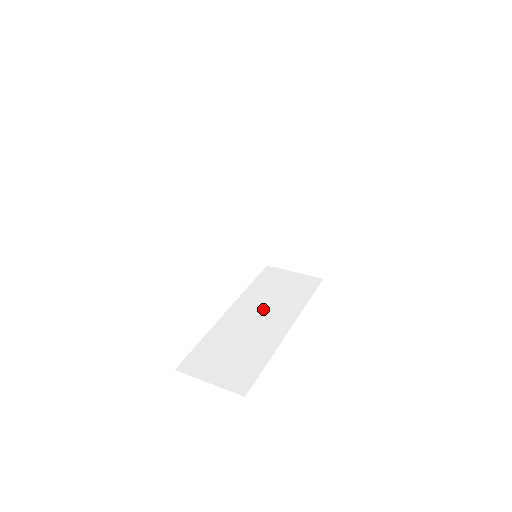
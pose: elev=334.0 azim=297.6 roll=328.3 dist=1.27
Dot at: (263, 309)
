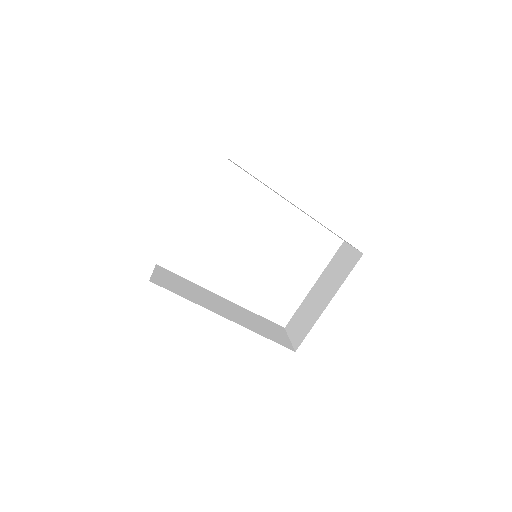
Dot at: (235, 311)
